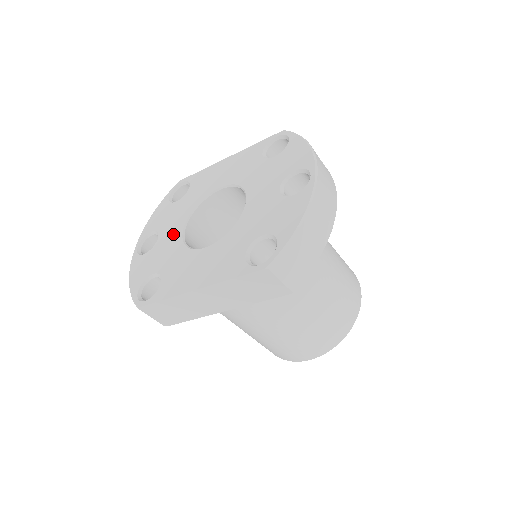
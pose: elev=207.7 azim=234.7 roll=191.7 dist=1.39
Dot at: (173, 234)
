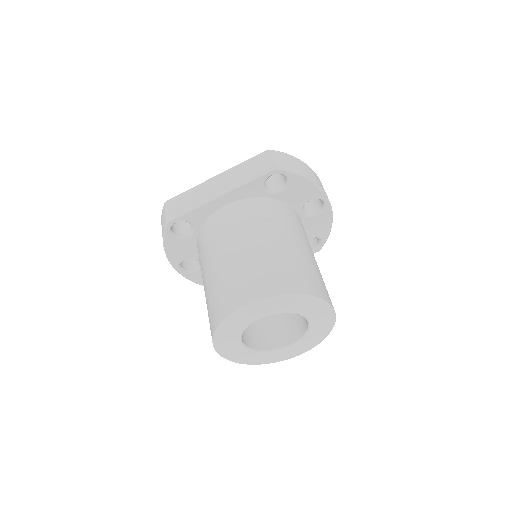
Dot at: occluded
